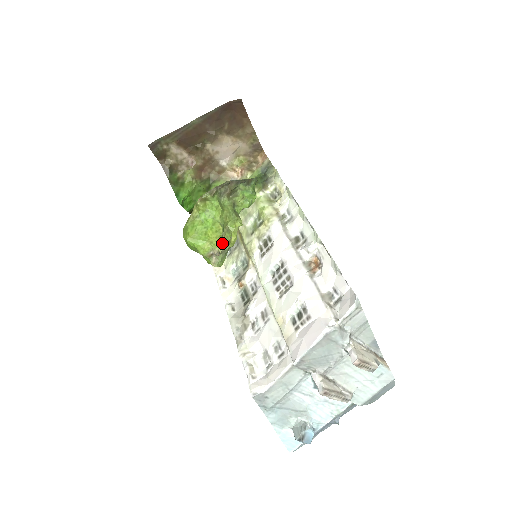
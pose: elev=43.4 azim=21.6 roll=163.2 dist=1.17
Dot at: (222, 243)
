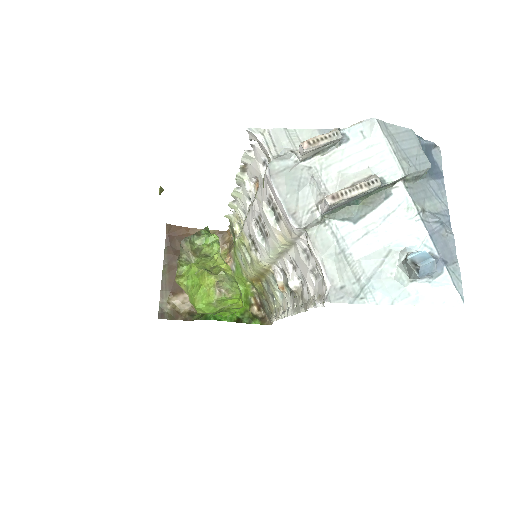
Dot at: (213, 275)
